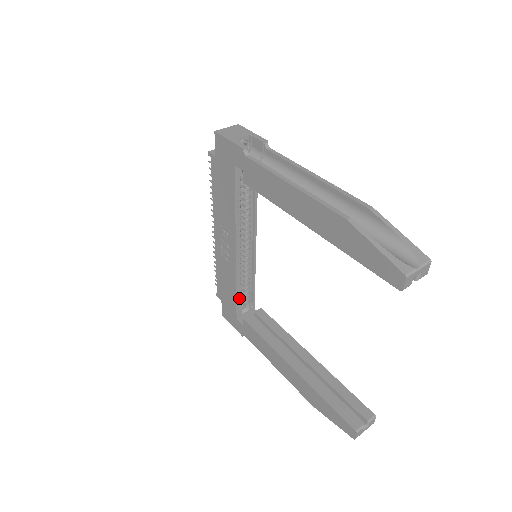
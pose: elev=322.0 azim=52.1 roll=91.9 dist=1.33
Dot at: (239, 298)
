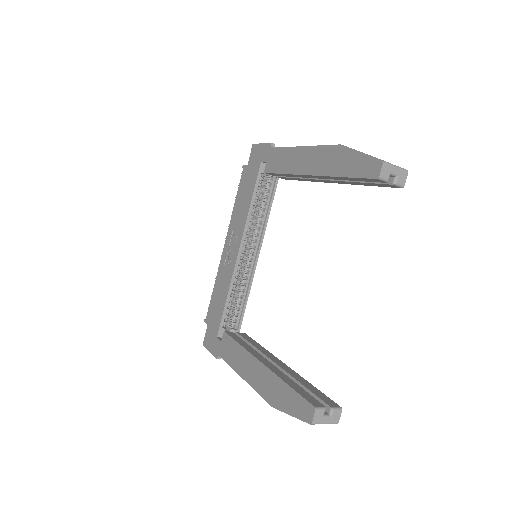
Dot at: (227, 315)
